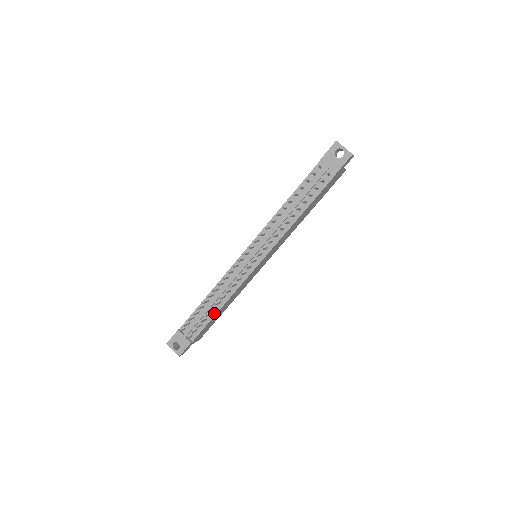
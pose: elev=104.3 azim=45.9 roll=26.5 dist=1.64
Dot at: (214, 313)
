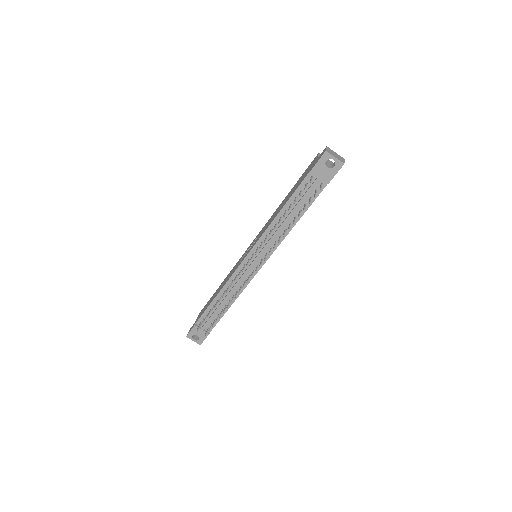
Dot at: (225, 310)
